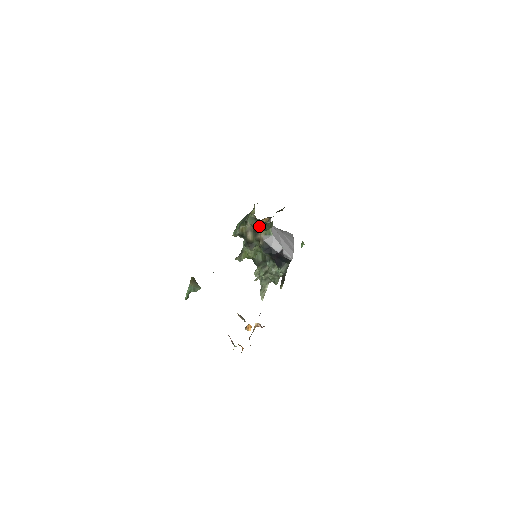
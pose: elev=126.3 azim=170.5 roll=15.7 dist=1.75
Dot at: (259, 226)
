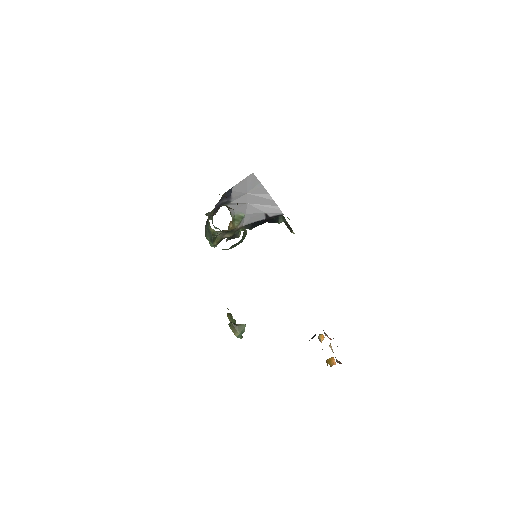
Dot at: (236, 245)
